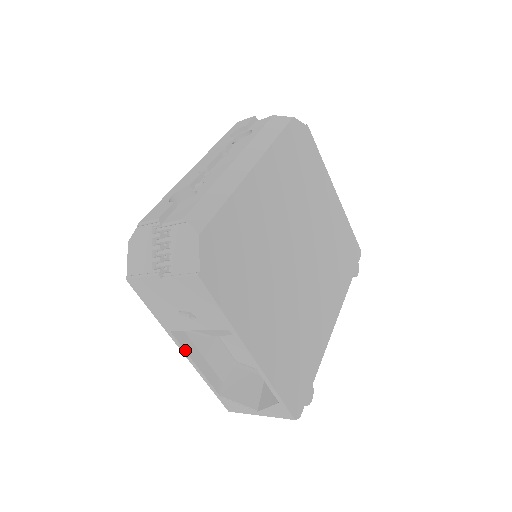
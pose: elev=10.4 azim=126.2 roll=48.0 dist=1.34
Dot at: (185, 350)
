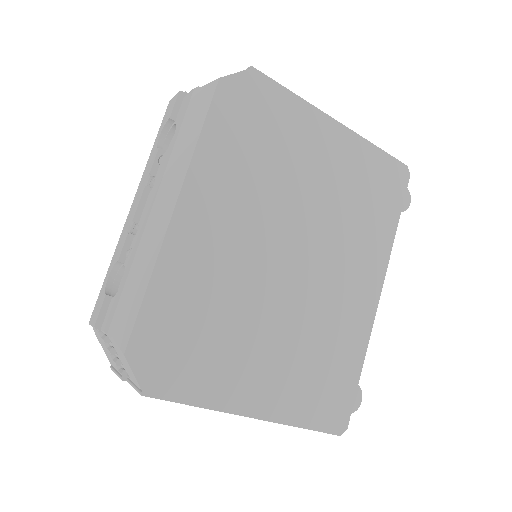
Dot at: occluded
